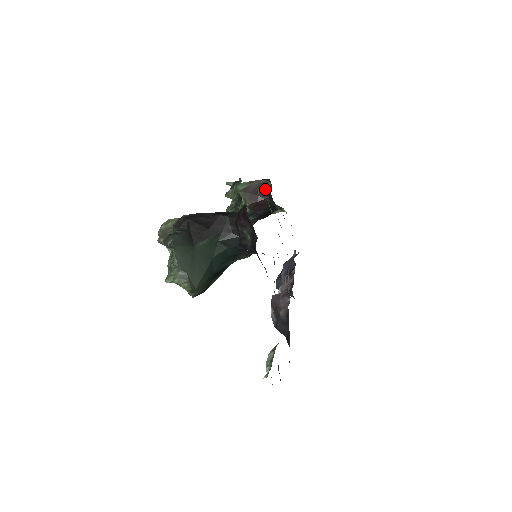
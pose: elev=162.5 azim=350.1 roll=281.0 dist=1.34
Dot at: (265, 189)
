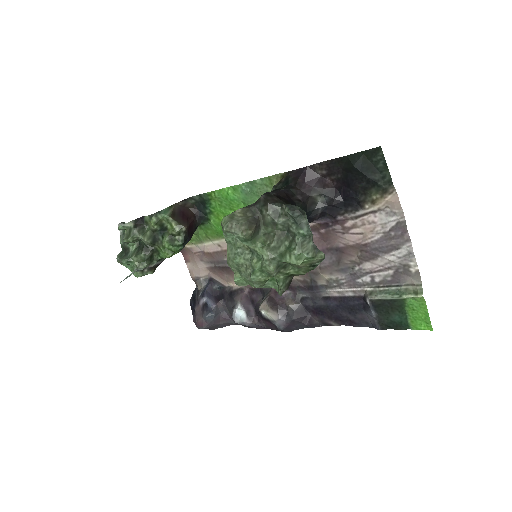
Dot at: (189, 209)
